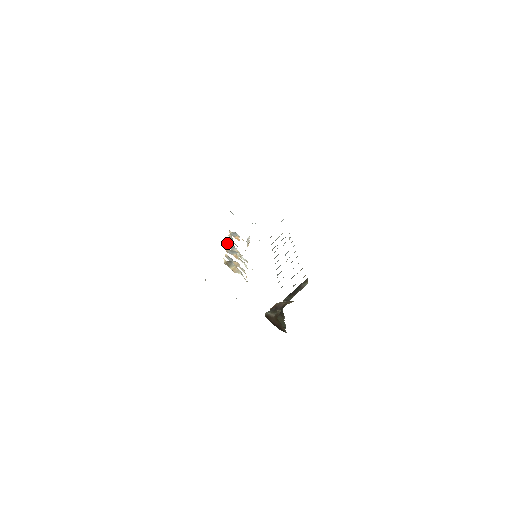
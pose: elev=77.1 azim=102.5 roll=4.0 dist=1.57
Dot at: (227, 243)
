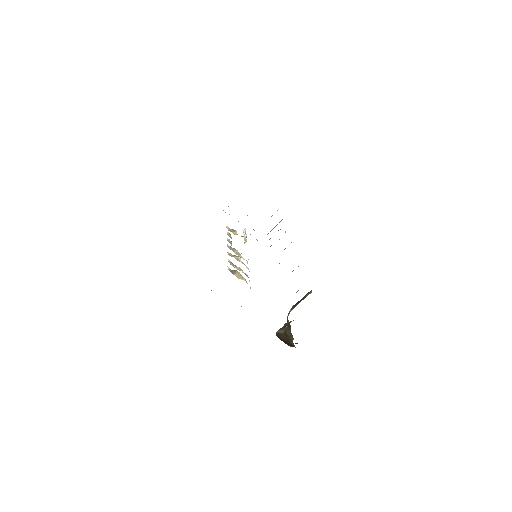
Dot at: (227, 244)
